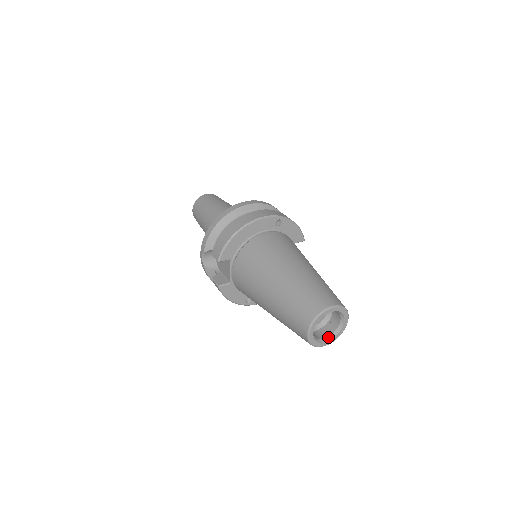
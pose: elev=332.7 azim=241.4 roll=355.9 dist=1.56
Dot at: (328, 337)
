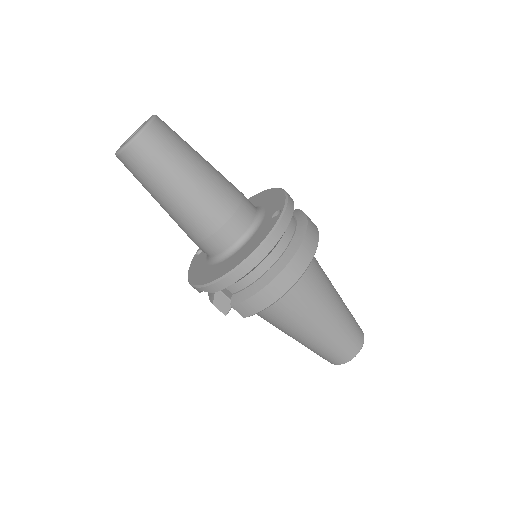
Dot at: occluded
